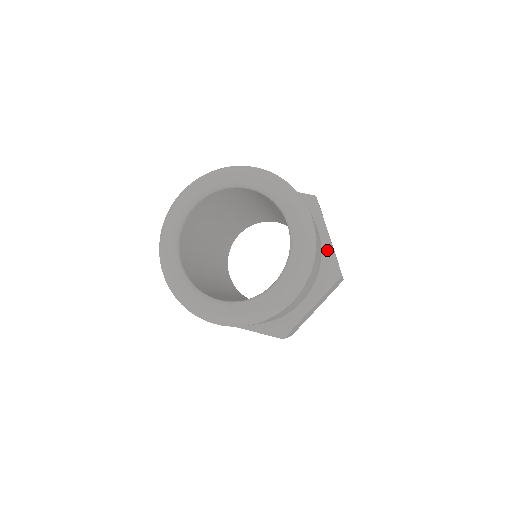
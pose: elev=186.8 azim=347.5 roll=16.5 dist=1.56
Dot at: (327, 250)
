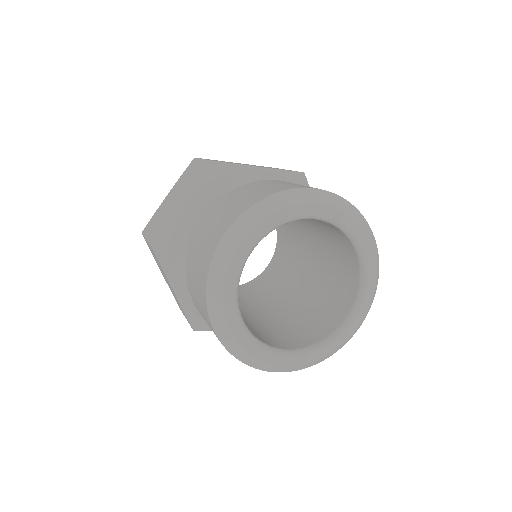
Dot at: occluded
